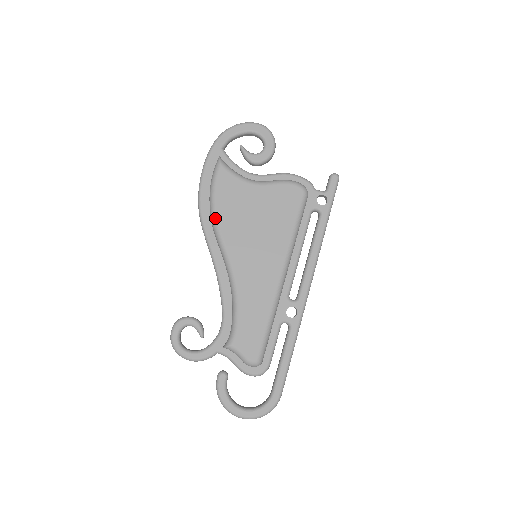
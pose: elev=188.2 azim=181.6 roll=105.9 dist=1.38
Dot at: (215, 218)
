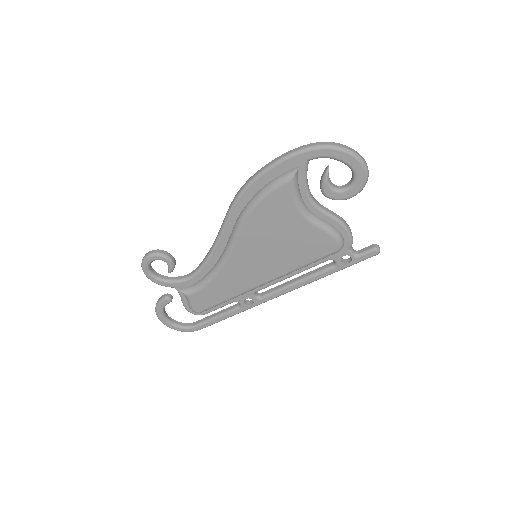
Dot at: (246, 217)
